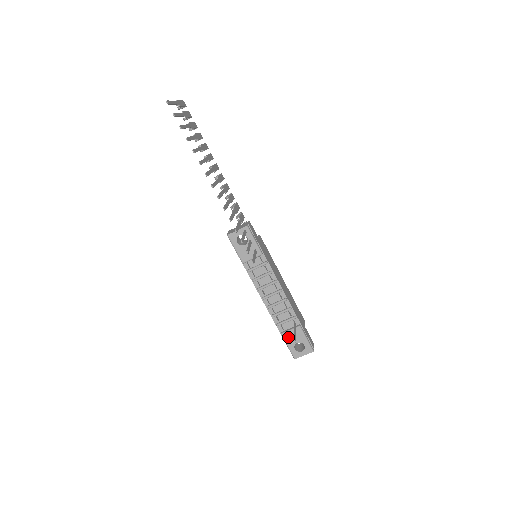
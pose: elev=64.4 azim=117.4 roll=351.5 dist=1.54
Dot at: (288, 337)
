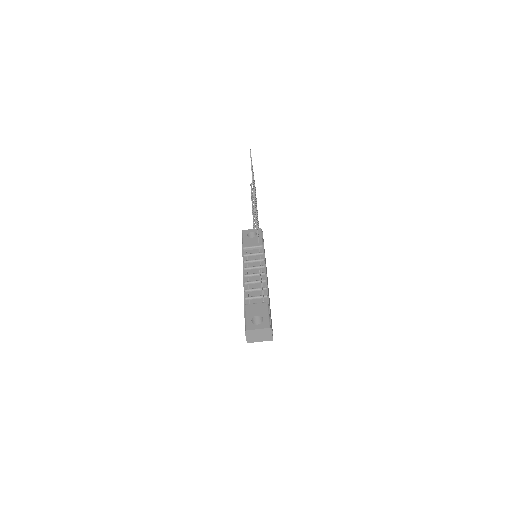
Dot at: (250, 308)
